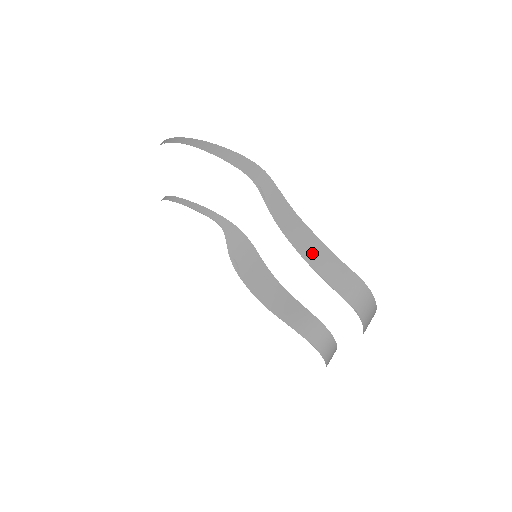
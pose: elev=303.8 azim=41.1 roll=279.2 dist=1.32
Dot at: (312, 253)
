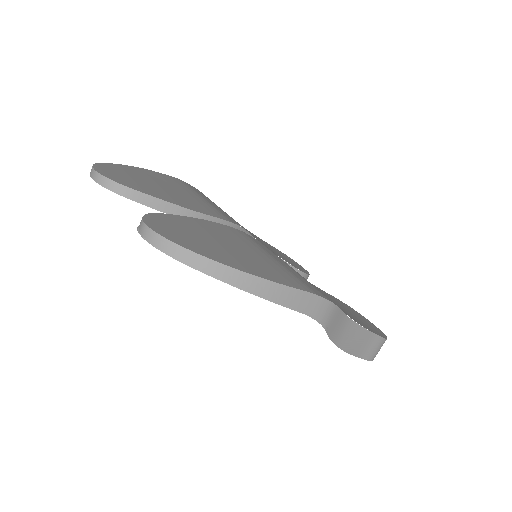
Dot at: (355, 344)
